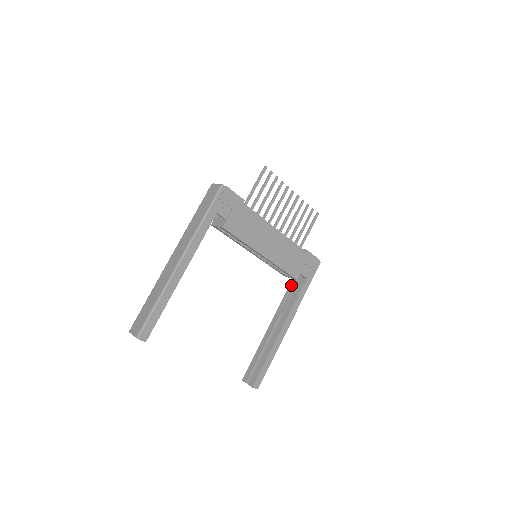
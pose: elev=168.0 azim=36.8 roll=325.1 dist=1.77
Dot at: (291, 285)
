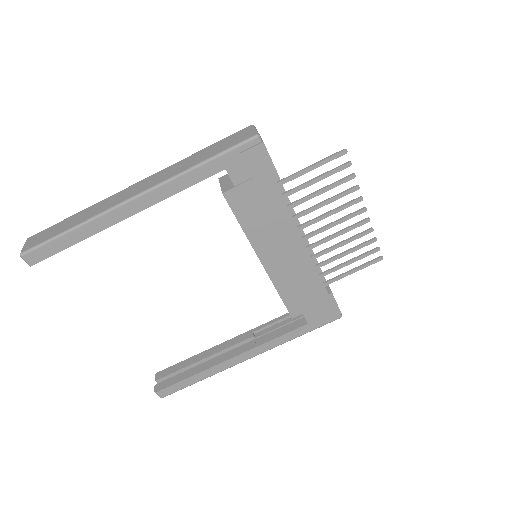
Dot at: (287, 315)
